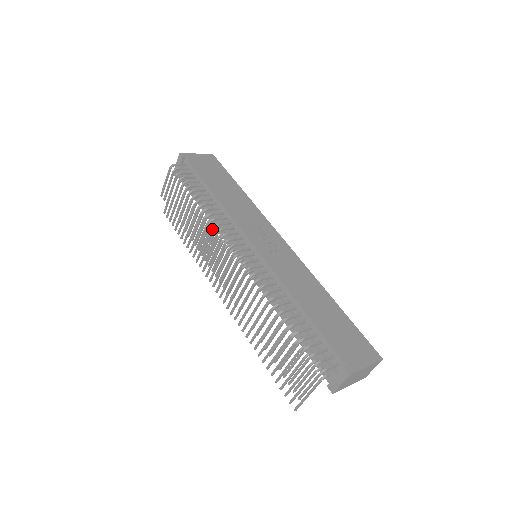
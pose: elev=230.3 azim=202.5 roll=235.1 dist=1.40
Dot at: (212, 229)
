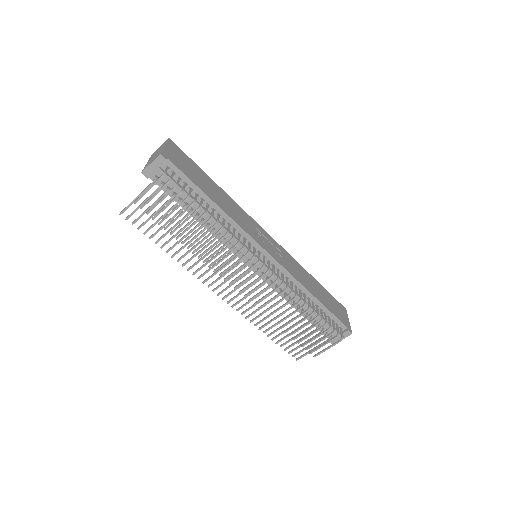
Dot at: (234, 247)
